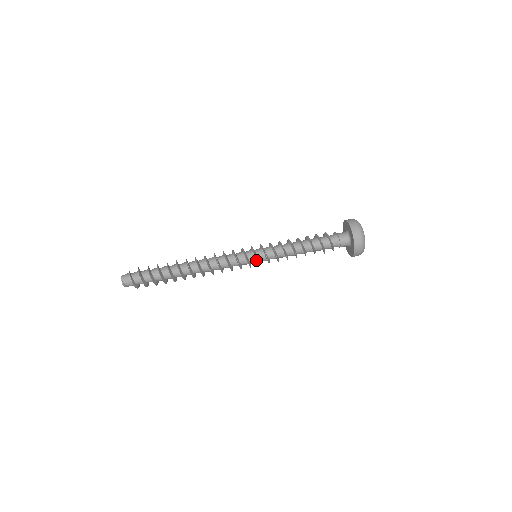
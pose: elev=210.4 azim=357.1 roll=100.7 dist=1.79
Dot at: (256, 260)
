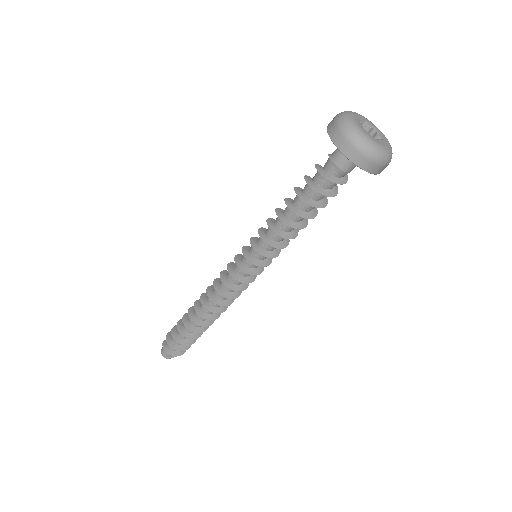
Dot at: (250, 260)
